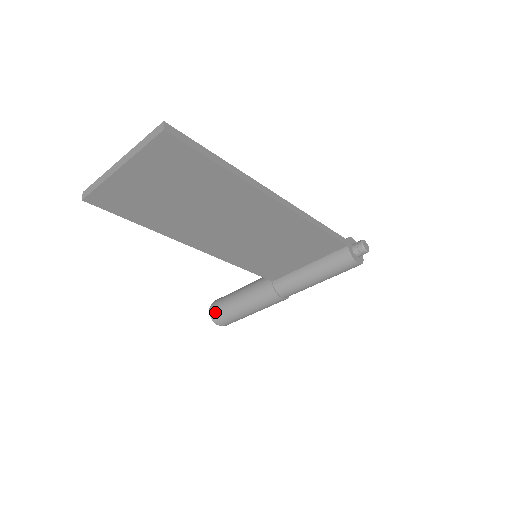
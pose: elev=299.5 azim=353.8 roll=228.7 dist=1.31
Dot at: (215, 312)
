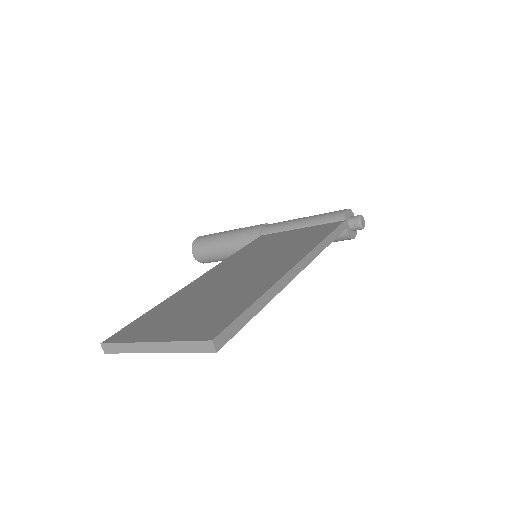
Dot at: (200, 258)
